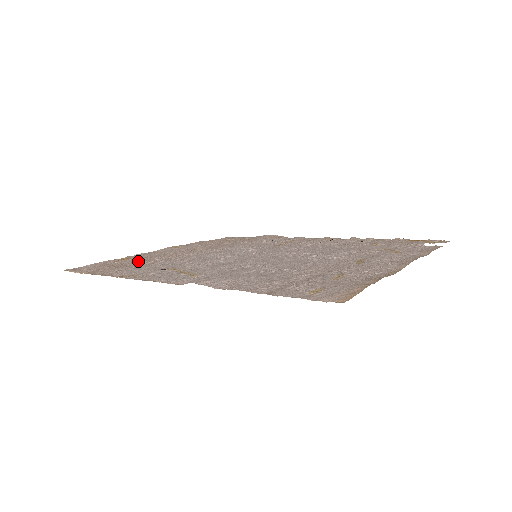
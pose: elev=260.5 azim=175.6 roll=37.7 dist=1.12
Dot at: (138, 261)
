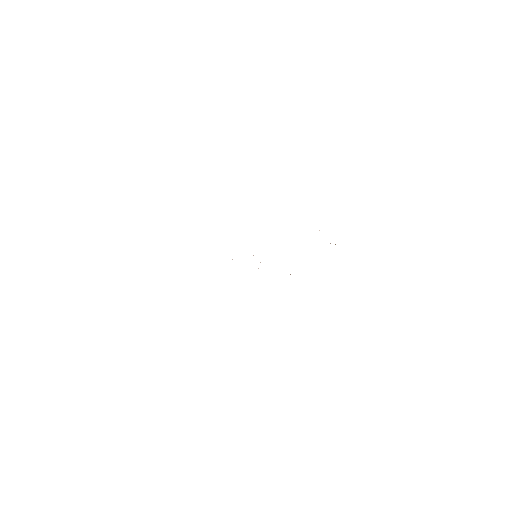
Dot at: occluded
